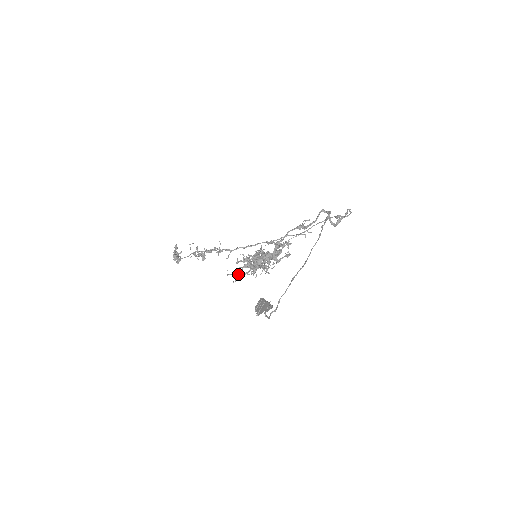
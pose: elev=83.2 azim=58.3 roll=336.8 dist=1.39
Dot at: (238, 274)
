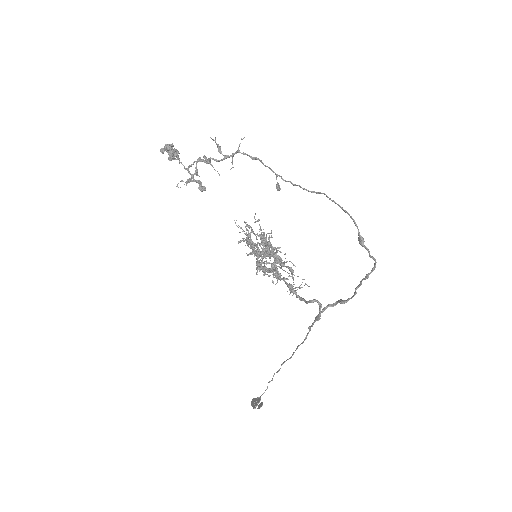
Dot at: (248, 238)
